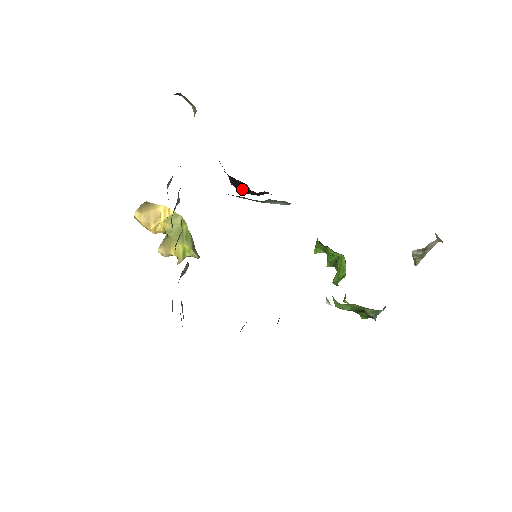
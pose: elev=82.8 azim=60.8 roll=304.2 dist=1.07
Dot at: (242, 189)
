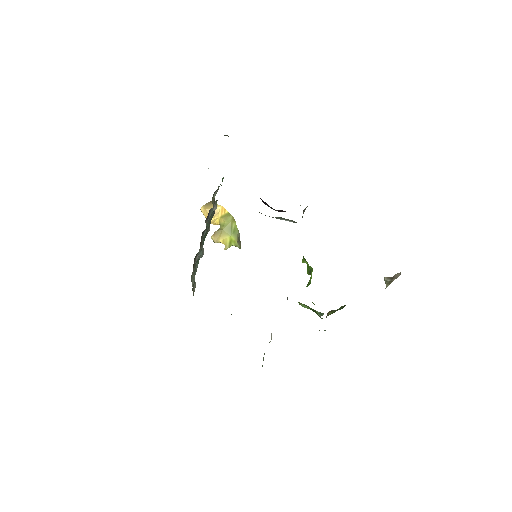
Dot at: occluded
